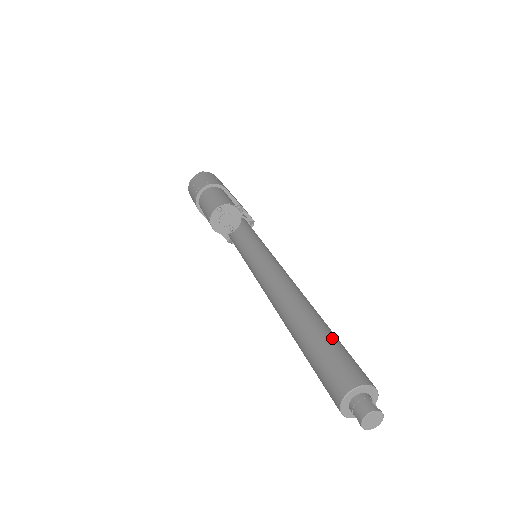
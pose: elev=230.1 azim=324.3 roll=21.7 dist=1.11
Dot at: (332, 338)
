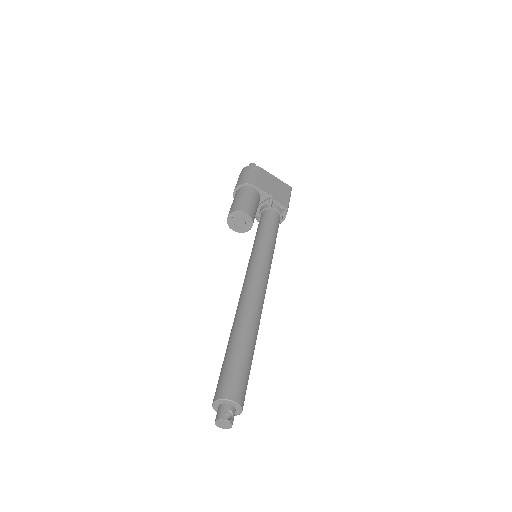
Dot at: (236, 353)
